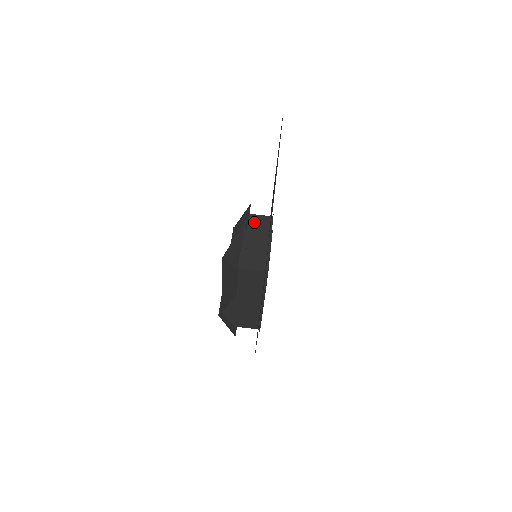
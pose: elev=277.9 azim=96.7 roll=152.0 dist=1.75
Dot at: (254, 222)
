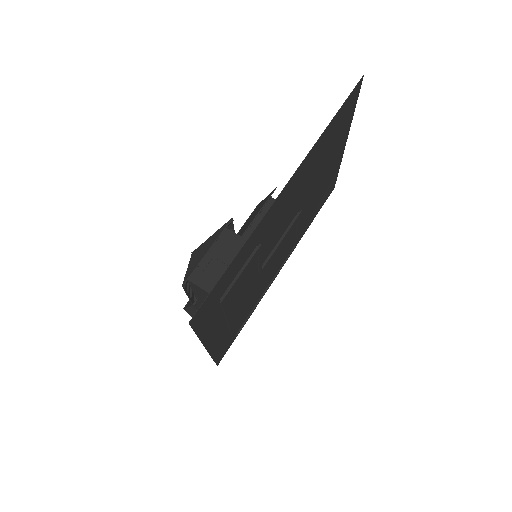
Dot at: occluded
